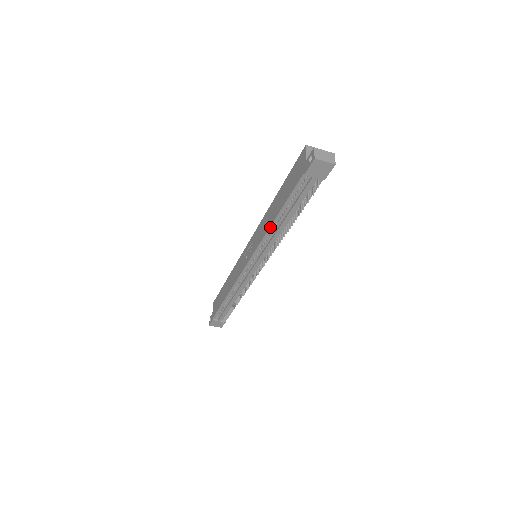
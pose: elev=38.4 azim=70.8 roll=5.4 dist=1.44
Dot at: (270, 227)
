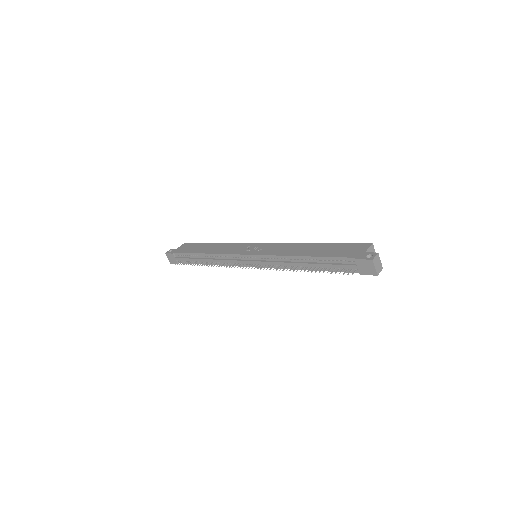
Dot at: (292, 256)
